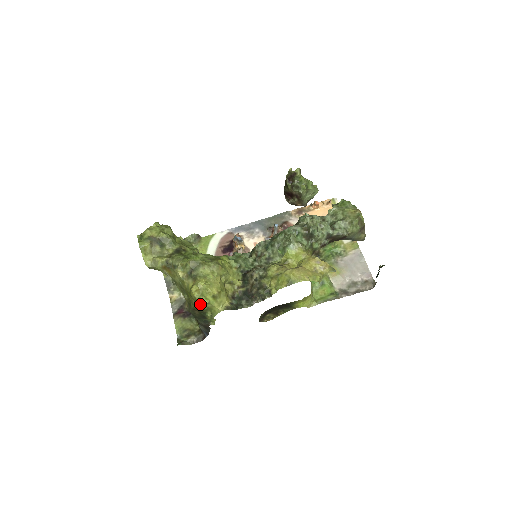
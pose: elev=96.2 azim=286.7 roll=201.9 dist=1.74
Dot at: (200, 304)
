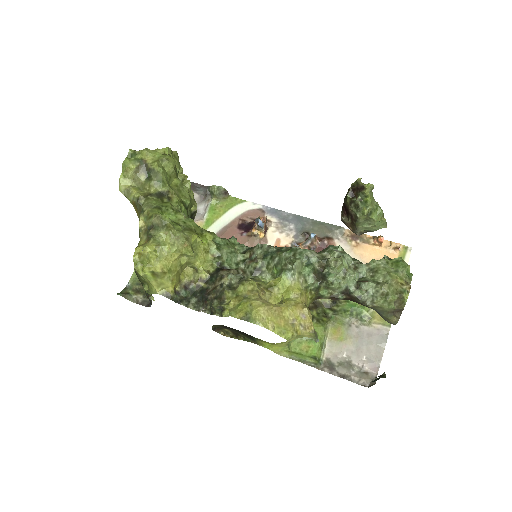
Dot at: (136, 271)
